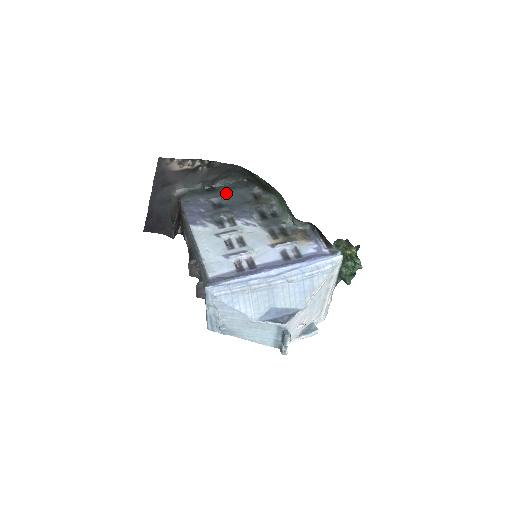
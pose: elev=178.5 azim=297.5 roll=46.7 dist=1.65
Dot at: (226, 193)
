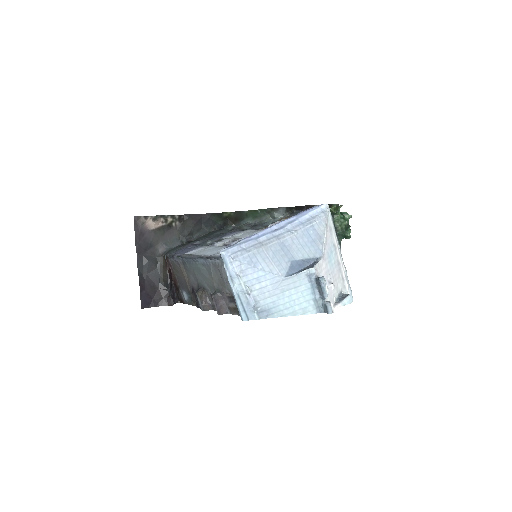
Dot at: (205, 238)
